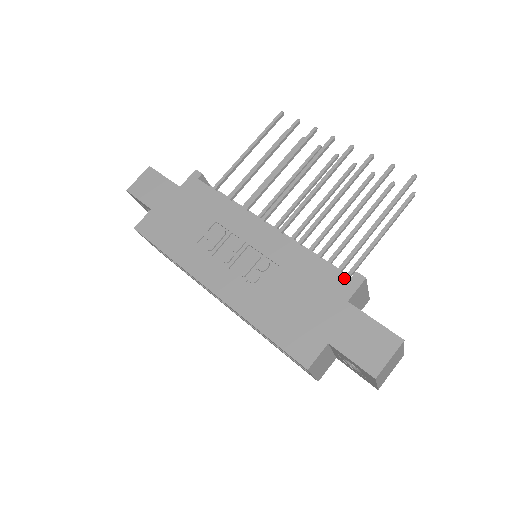
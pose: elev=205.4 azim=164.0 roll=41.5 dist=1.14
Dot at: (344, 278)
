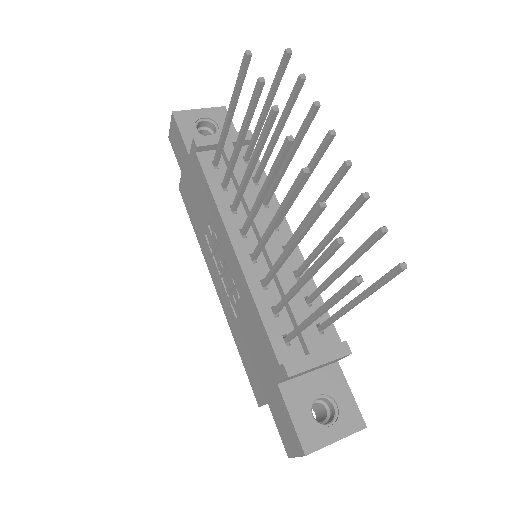
Dot at: (276, 361)
